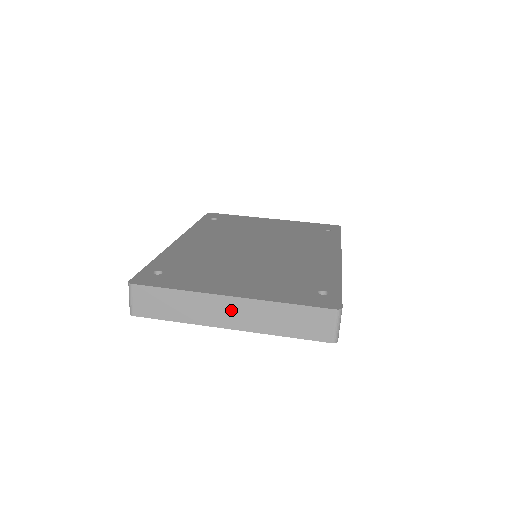
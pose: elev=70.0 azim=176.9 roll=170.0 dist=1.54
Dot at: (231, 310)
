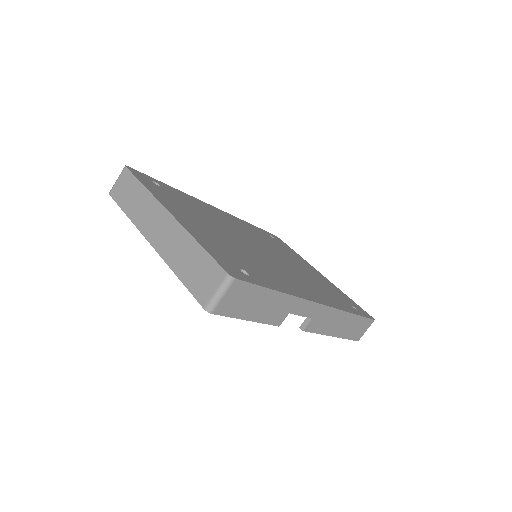
Dot at: (162, 225)
